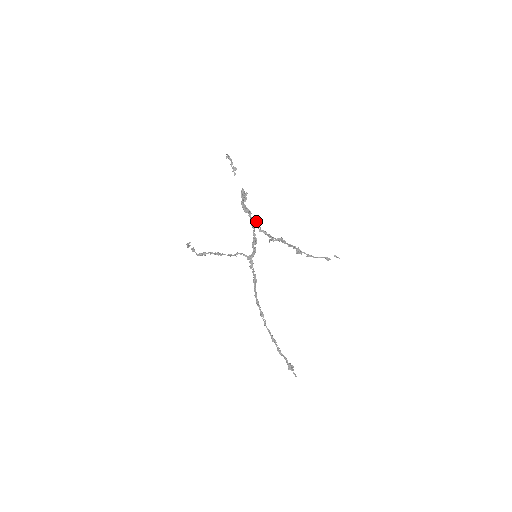
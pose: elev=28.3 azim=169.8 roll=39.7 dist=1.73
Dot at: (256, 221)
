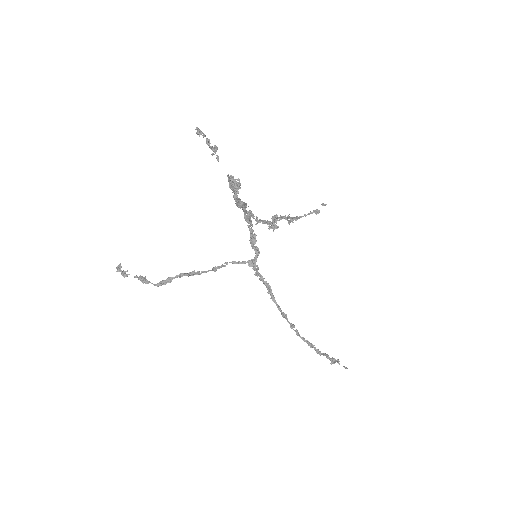
Dot at: occluded
